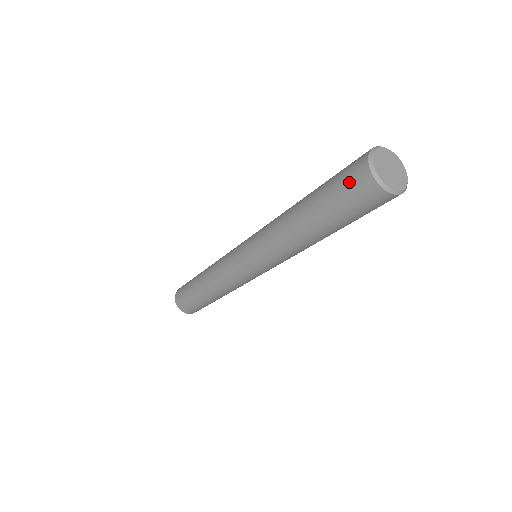
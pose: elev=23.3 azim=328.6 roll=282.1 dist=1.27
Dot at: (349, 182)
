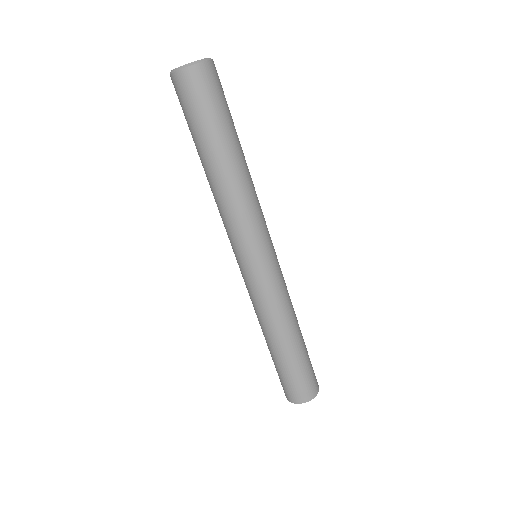
Dot at: (182, 98)
